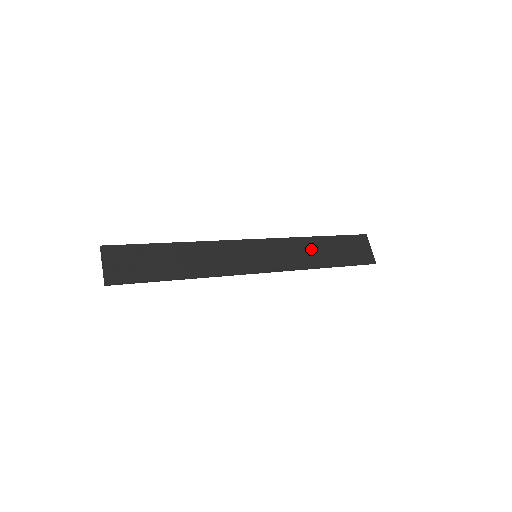
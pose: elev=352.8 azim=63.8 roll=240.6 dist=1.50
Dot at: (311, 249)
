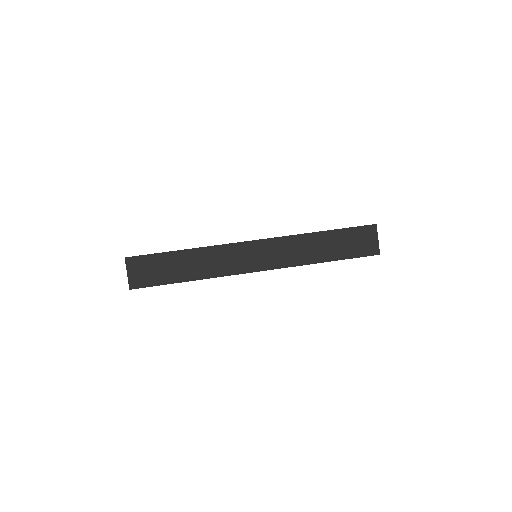
Dot at: (311, 245)
